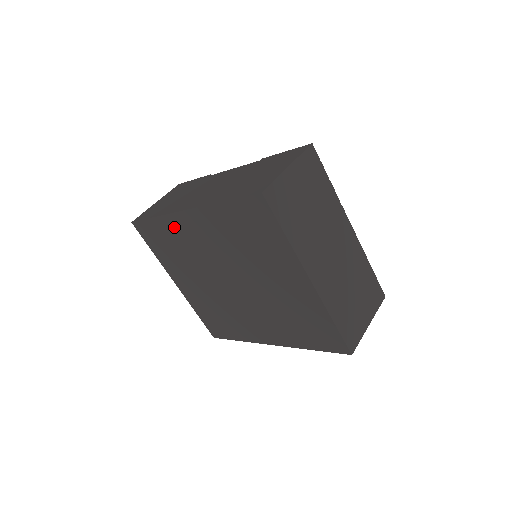
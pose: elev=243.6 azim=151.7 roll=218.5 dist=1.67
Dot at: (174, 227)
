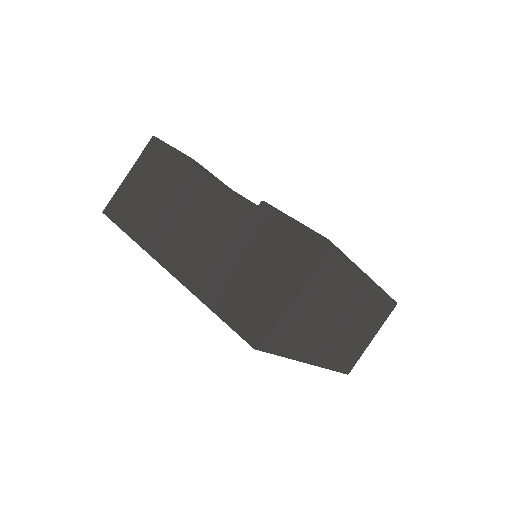
Dot at: occluded
